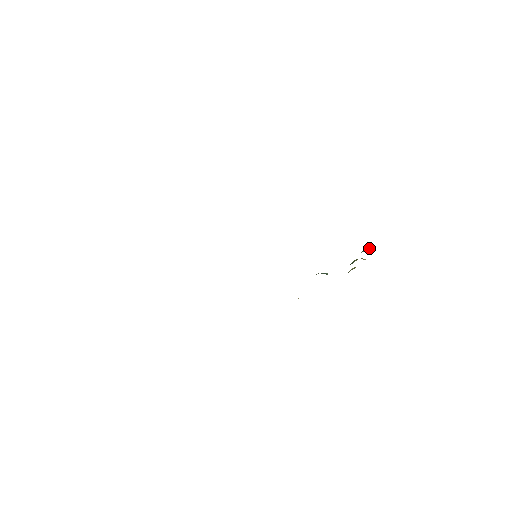
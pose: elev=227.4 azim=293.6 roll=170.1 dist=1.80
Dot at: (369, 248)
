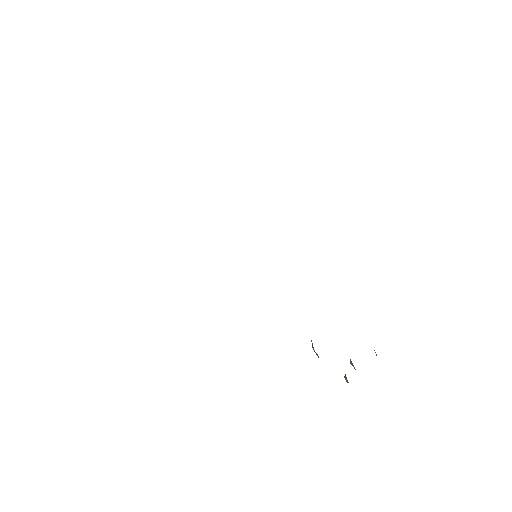
Dot at: occluded
